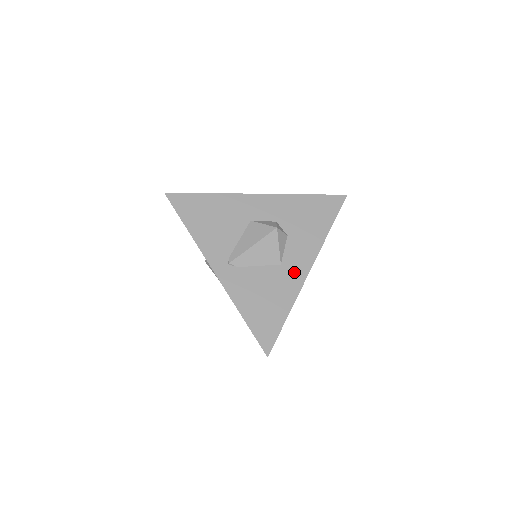
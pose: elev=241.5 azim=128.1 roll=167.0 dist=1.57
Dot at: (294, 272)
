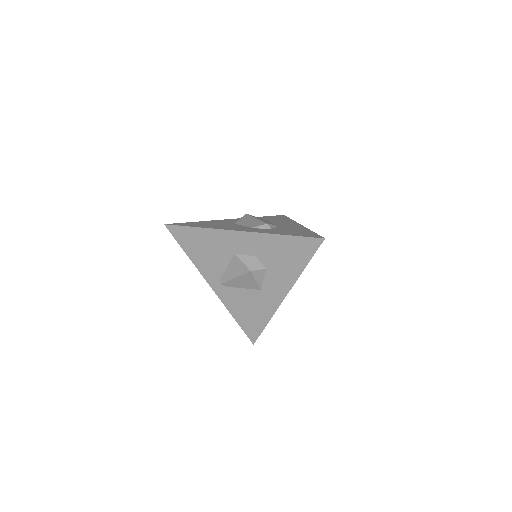
Dot at: (272, 297)
